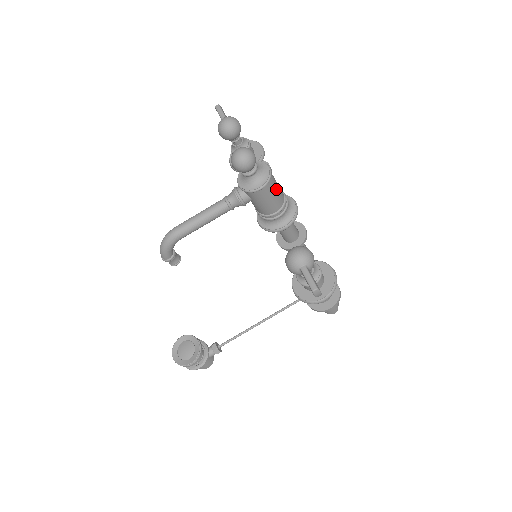
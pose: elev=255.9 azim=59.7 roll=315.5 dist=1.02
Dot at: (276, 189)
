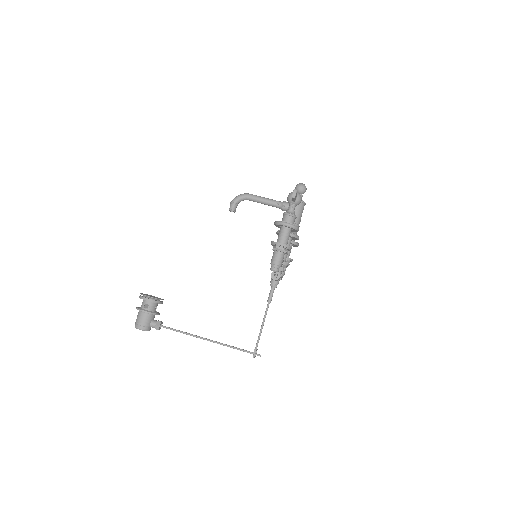
Dot at: (300, 212)
